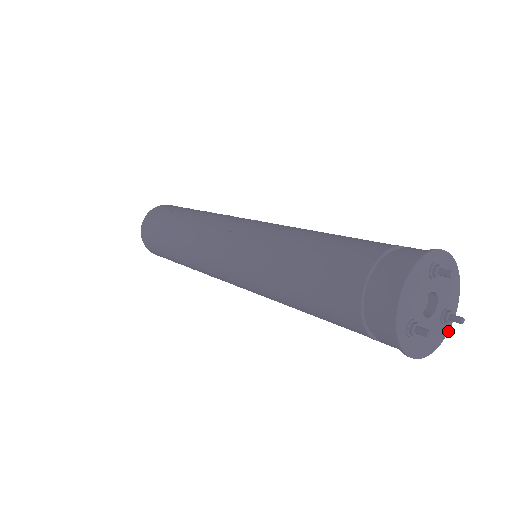
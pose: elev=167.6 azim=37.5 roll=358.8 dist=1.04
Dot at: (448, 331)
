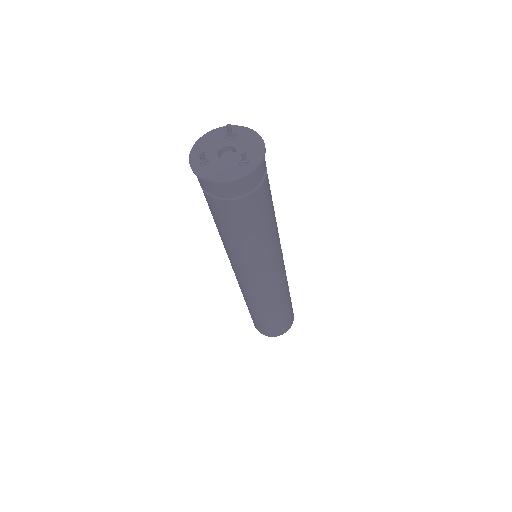
Dot at: (251, 172)
